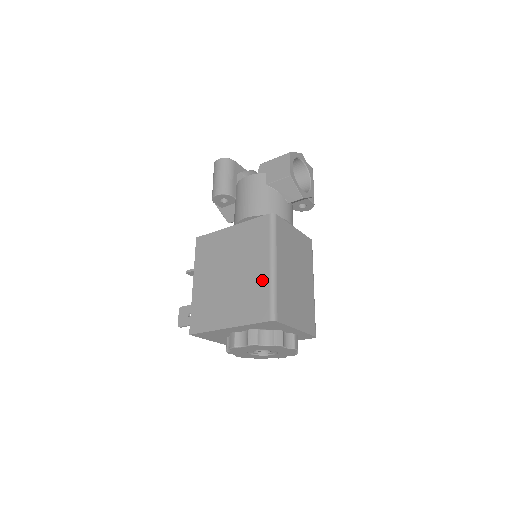
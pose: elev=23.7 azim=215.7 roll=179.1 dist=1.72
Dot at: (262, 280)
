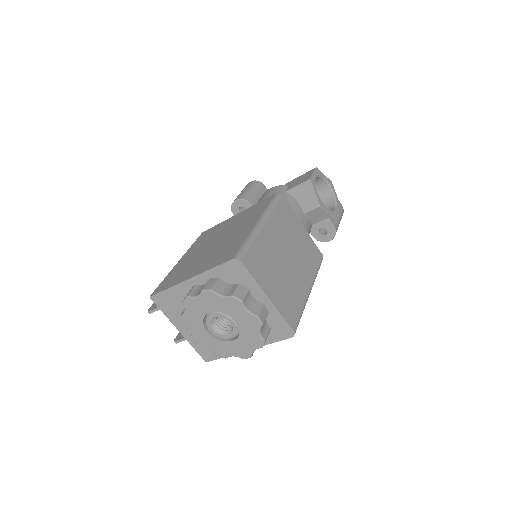
Dot at: (243, 234)
